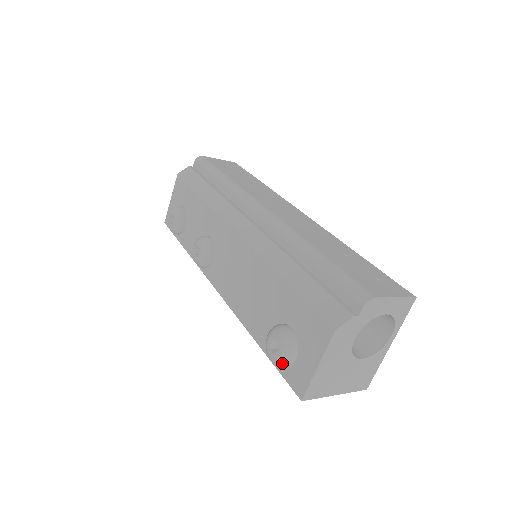
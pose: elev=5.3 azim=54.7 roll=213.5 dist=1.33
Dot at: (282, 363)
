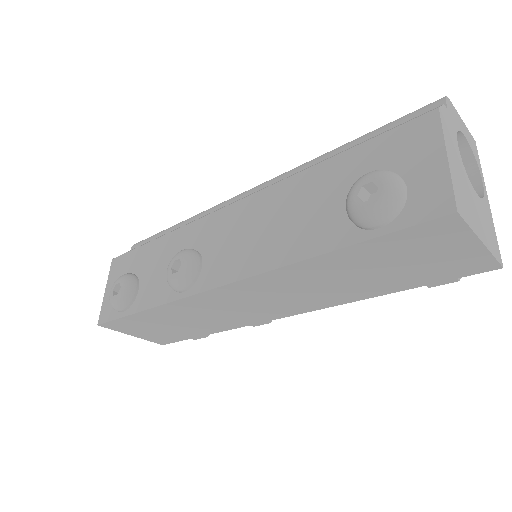
Dot at: (393, 197)
